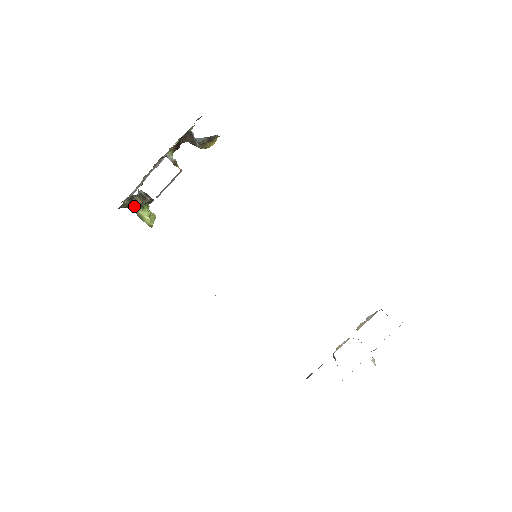
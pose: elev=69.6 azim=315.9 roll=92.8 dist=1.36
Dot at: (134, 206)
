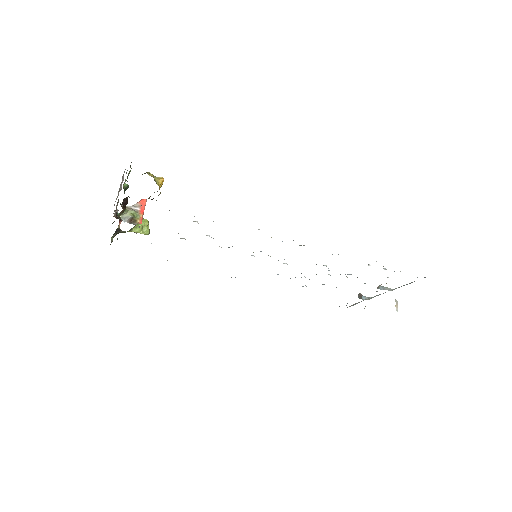
Dot at: (122, 232)
